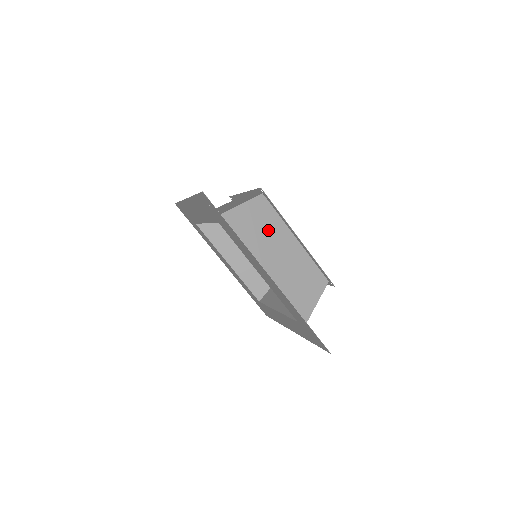
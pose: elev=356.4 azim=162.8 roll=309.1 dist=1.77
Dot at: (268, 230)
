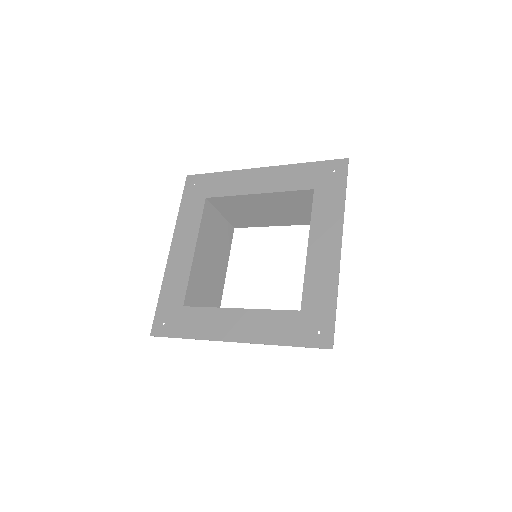
Dot at: occluded
